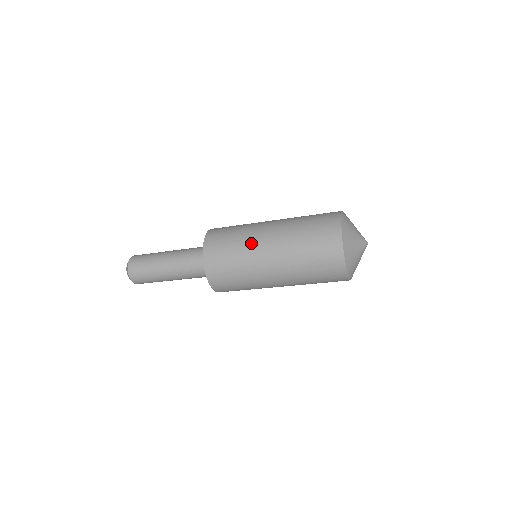
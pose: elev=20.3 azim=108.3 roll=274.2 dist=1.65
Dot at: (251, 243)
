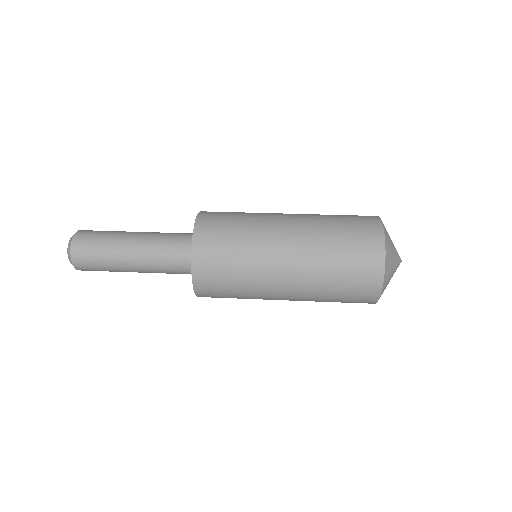
Dot at: occluded
